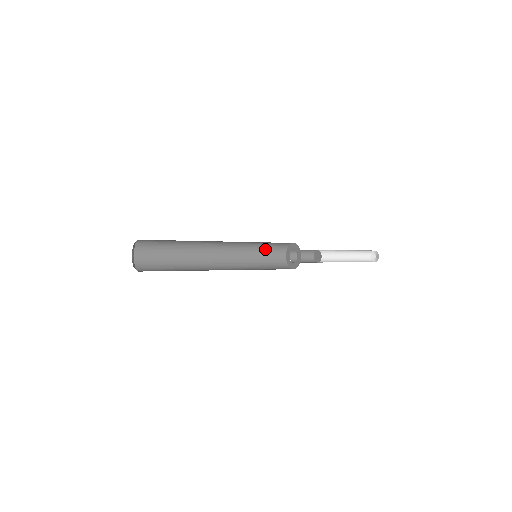
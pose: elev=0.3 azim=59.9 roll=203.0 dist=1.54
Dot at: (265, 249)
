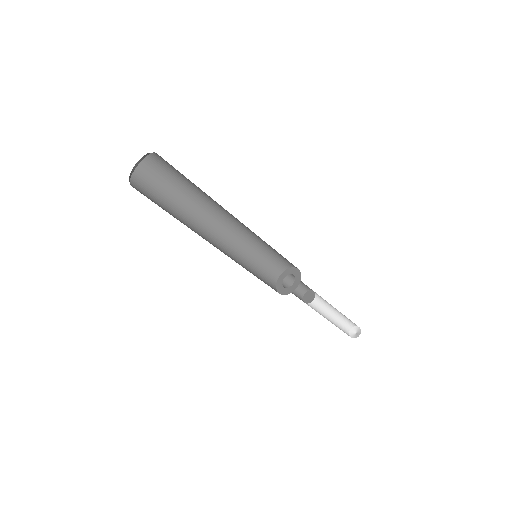
Dot at: (256, 272)
